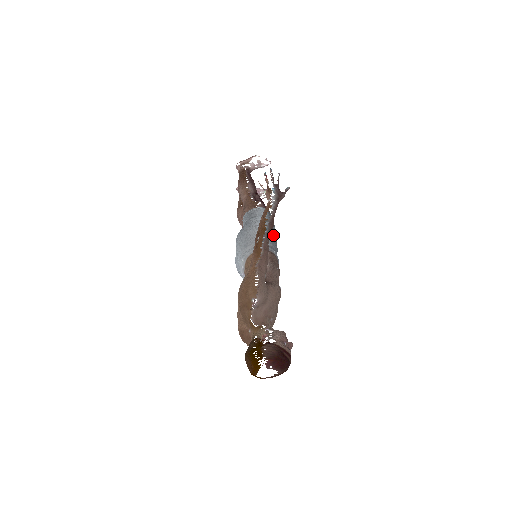
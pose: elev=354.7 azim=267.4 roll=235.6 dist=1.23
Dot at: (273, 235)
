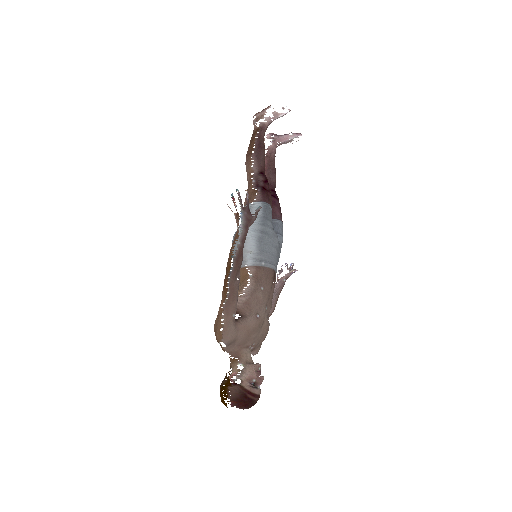
Dot at: (263, 243)
